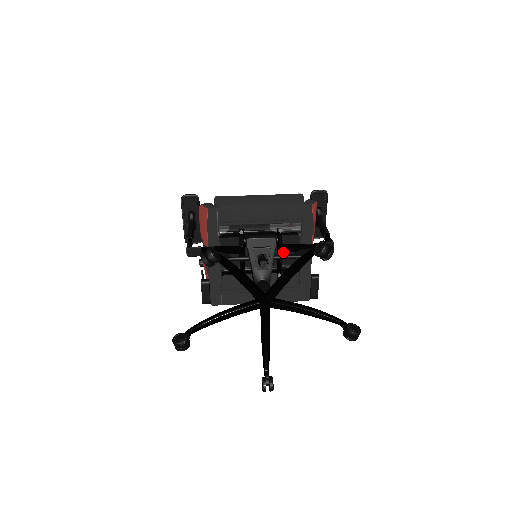
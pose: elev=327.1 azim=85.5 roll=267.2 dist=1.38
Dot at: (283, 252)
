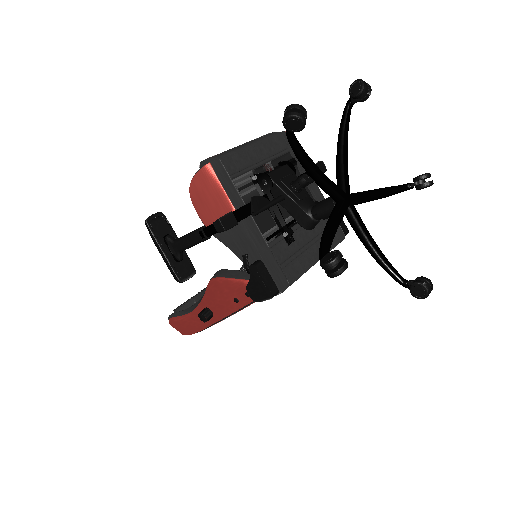
Dot at: occluded
